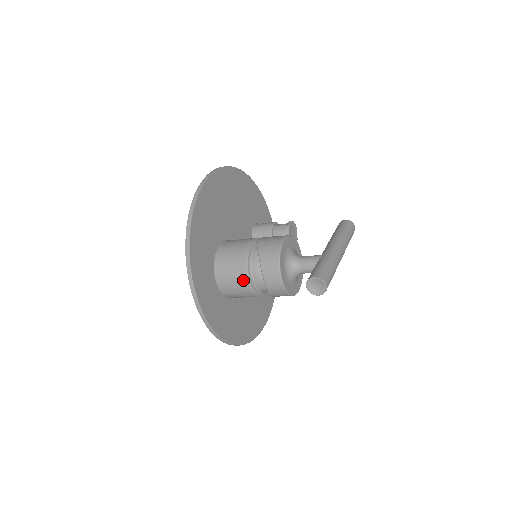
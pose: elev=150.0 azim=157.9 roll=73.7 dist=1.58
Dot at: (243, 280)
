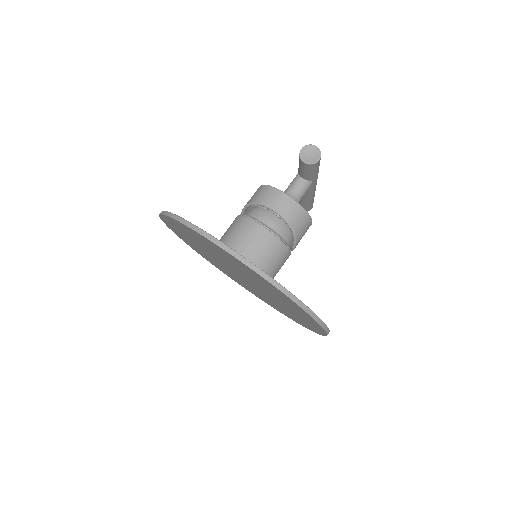
Dot at: (256, 229)
